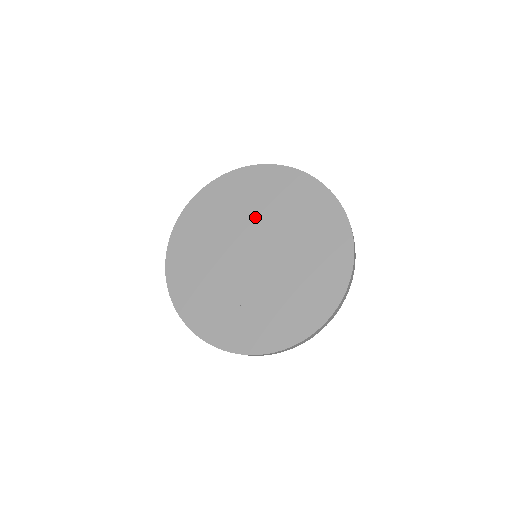
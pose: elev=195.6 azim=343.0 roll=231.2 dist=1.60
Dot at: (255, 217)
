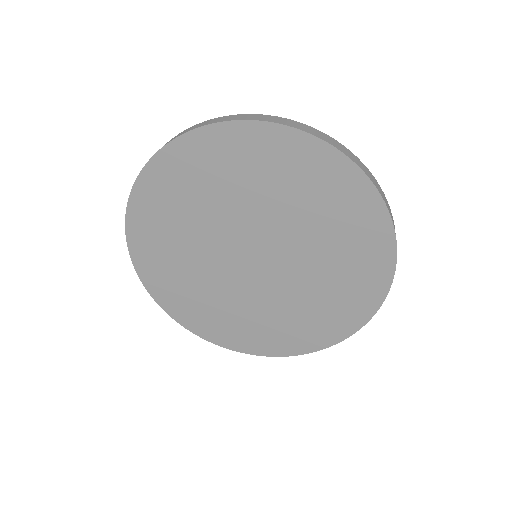
Dot at: (284, 219)
